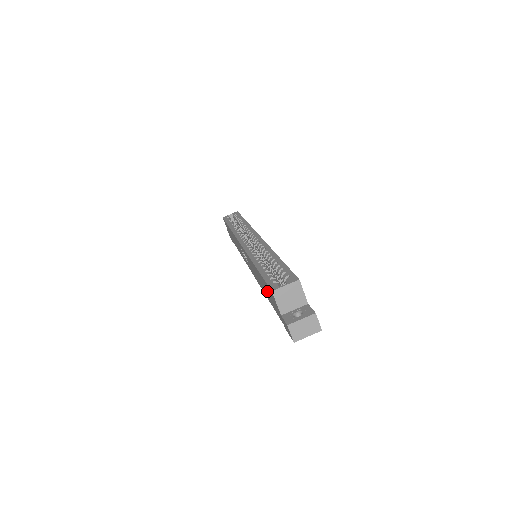
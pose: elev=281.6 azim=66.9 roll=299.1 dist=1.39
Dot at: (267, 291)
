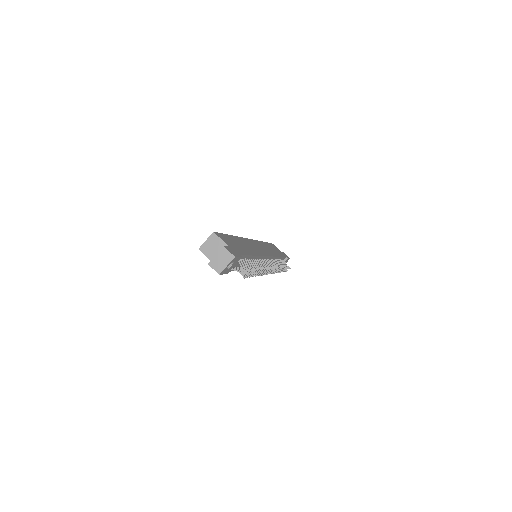
Dot at: occluded
